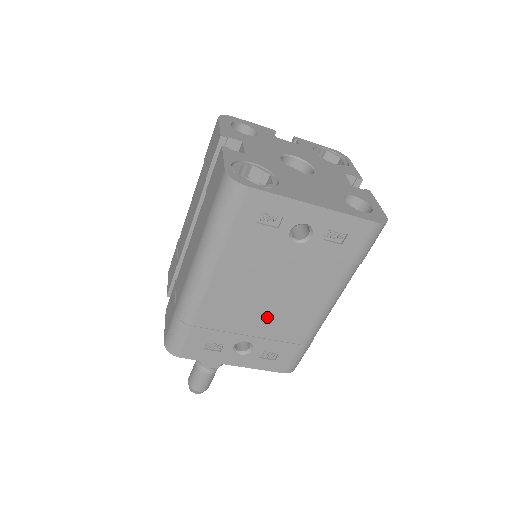
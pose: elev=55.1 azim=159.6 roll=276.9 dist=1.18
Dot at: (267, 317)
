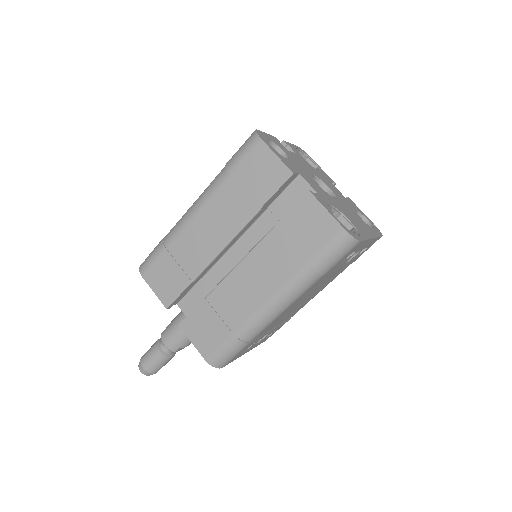
Dot at: (291, 313)
